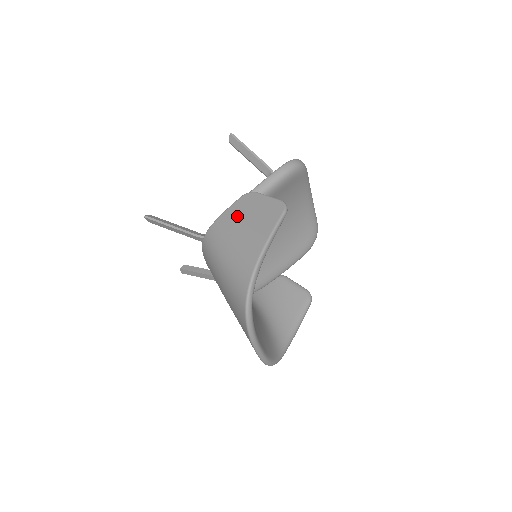
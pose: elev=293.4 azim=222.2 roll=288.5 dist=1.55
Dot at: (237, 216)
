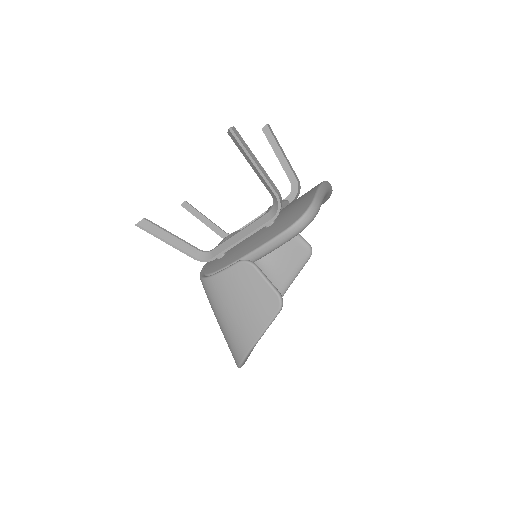
Dot at: (232, 289)
